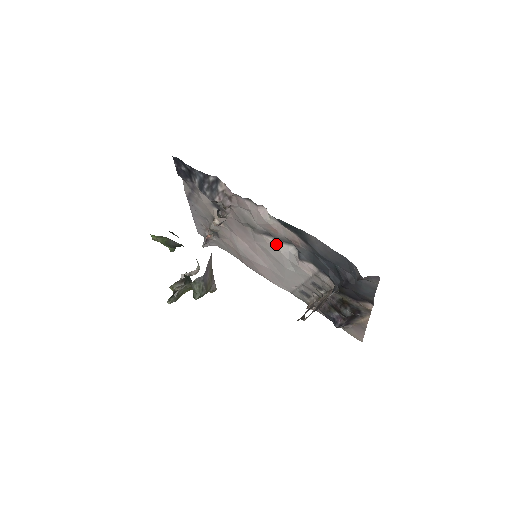
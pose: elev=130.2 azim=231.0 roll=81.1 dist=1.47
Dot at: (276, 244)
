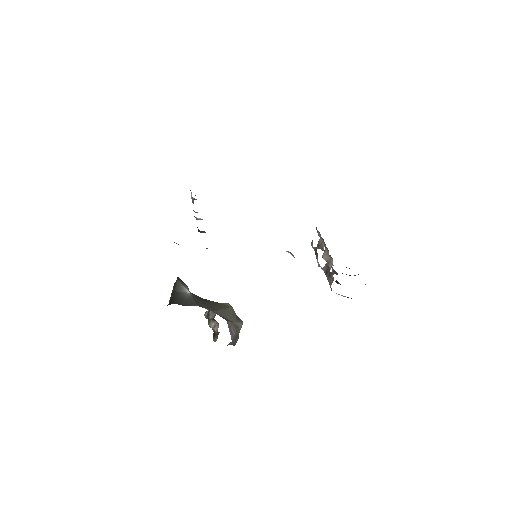
Dot at: occluded
